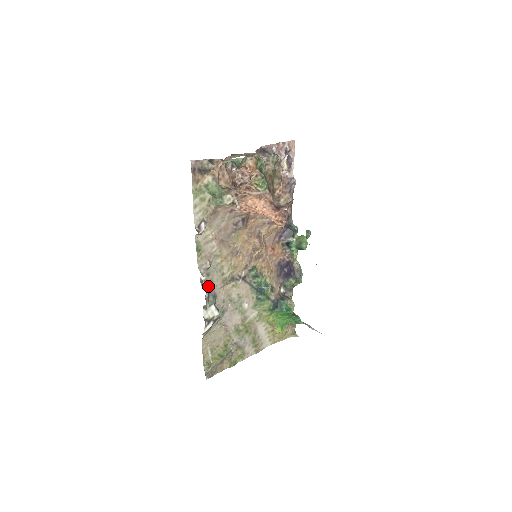
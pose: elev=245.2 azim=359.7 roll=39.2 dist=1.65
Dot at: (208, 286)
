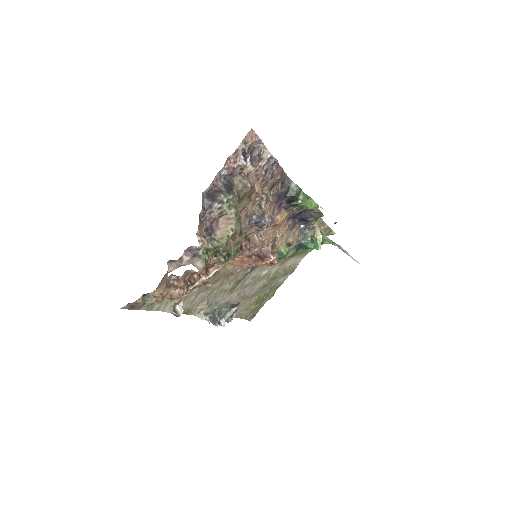
Dot at: (215, 308)
